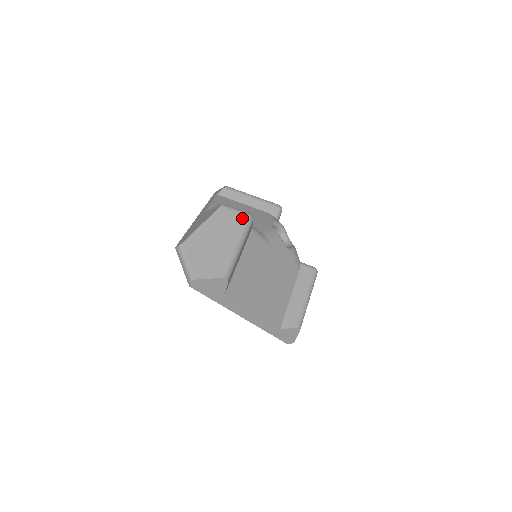
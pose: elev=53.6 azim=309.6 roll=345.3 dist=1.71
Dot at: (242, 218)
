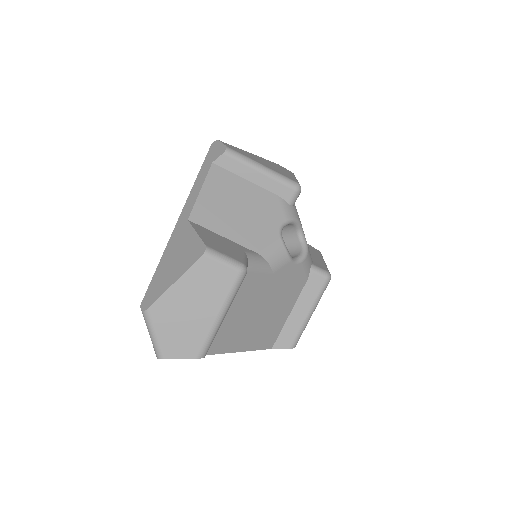
Dot at: (231, 275)
